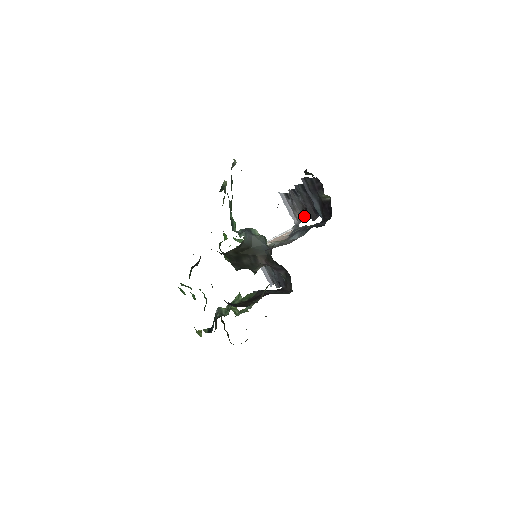
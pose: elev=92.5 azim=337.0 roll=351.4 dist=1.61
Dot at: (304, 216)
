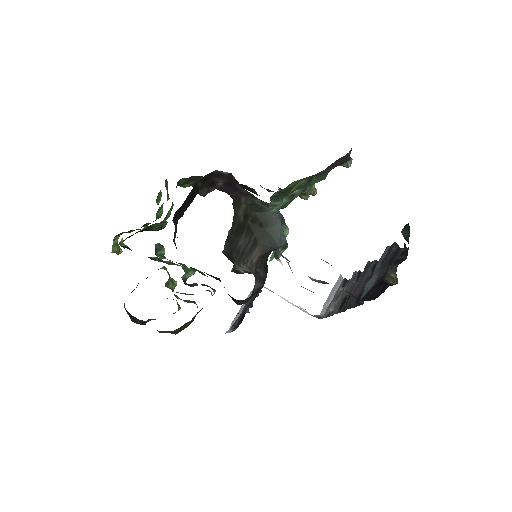
Dot at: (338, 307)
